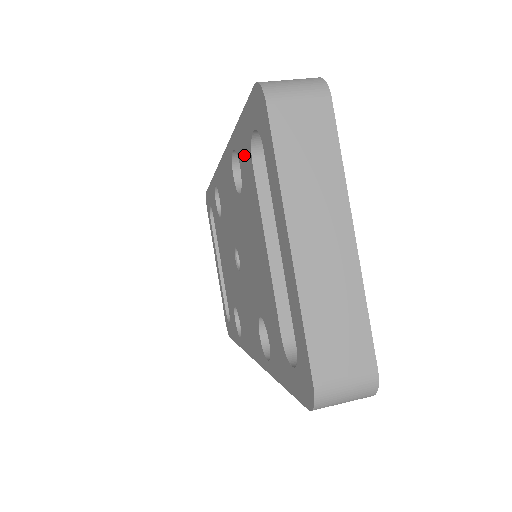
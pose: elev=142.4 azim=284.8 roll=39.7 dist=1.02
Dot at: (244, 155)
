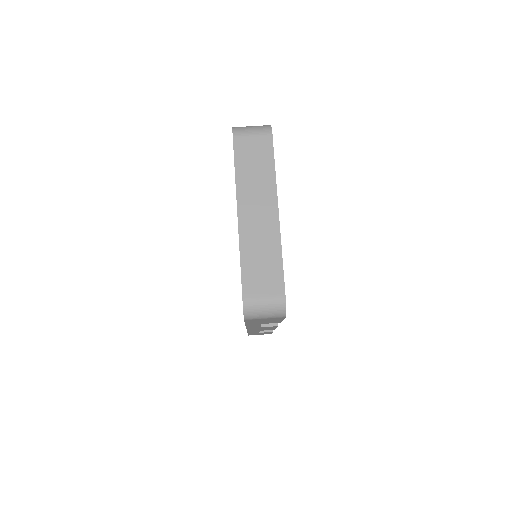
Dot at: occluded
